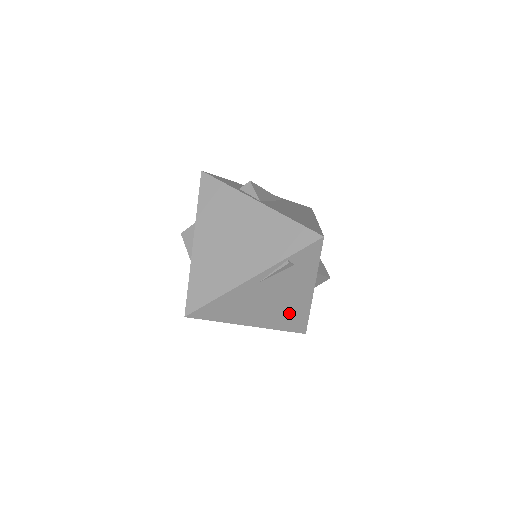
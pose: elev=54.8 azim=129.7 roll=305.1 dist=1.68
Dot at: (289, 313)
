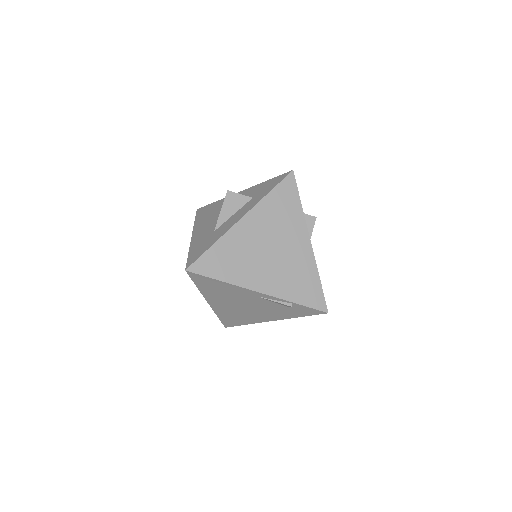
Dot at: (239, 316)
